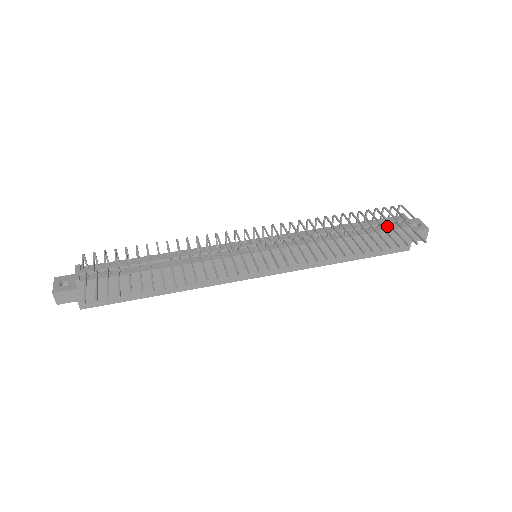
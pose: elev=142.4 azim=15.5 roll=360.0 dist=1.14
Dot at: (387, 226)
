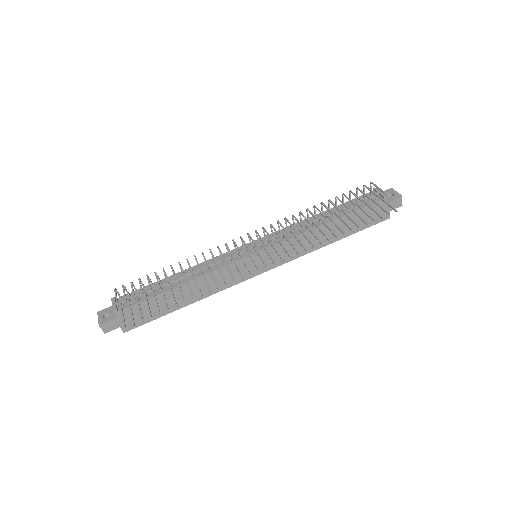
Dot at: (364, 203)
